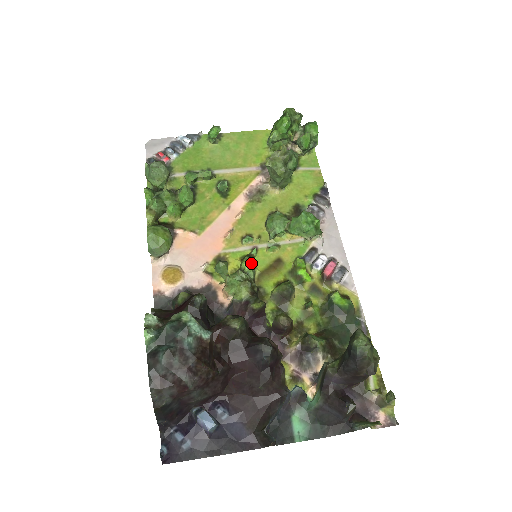
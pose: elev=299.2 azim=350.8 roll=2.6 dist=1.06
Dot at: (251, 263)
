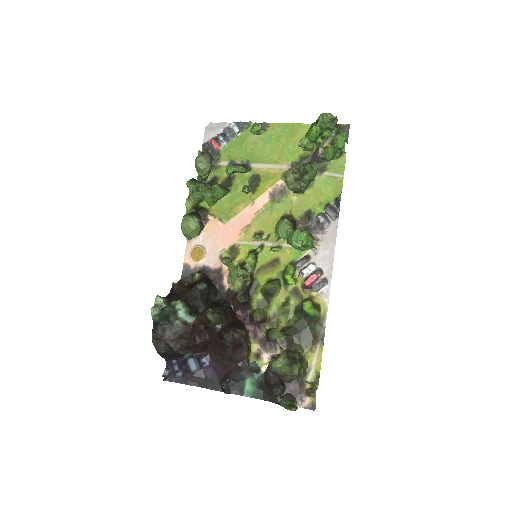
Dot at: (252, 260)
